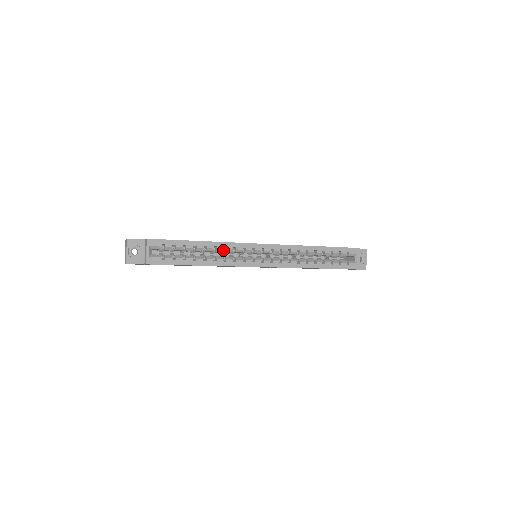
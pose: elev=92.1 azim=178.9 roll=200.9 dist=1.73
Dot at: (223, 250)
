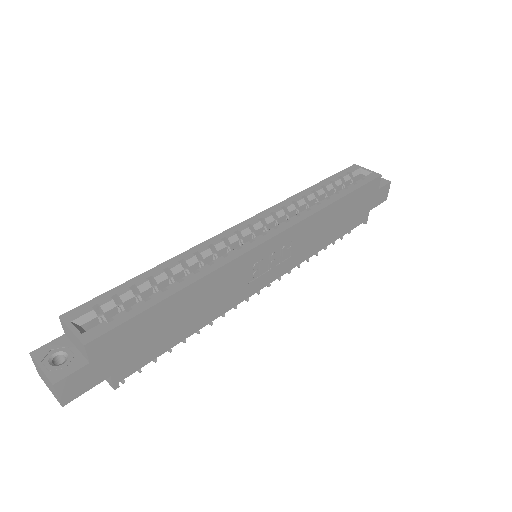
Dot at: occluded
